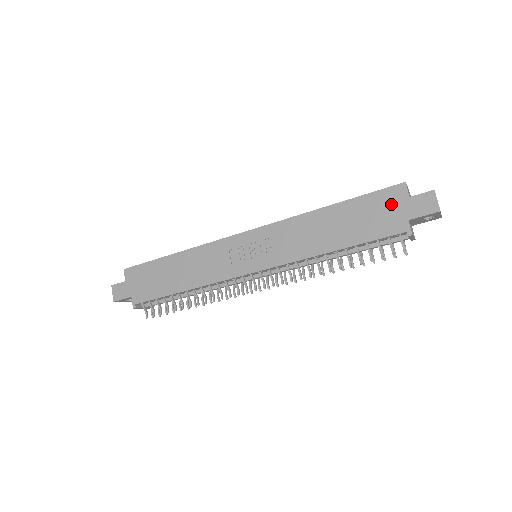
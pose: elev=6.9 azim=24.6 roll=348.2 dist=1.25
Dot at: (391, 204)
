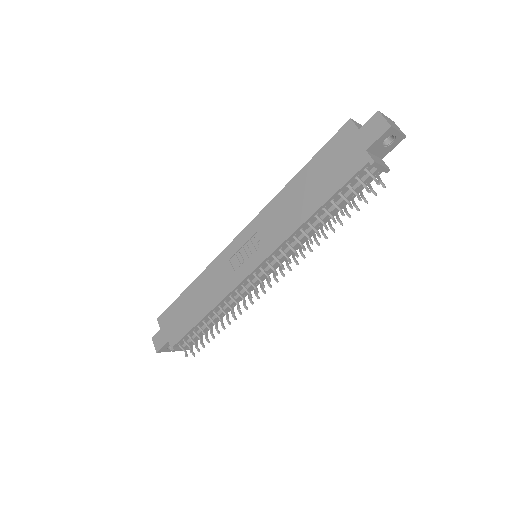
Dot at: (345, 145)
